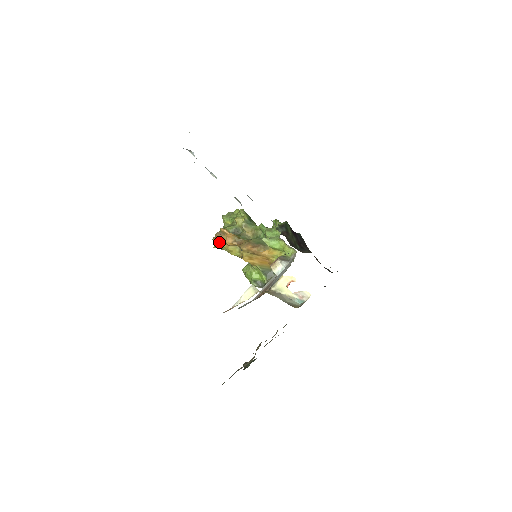
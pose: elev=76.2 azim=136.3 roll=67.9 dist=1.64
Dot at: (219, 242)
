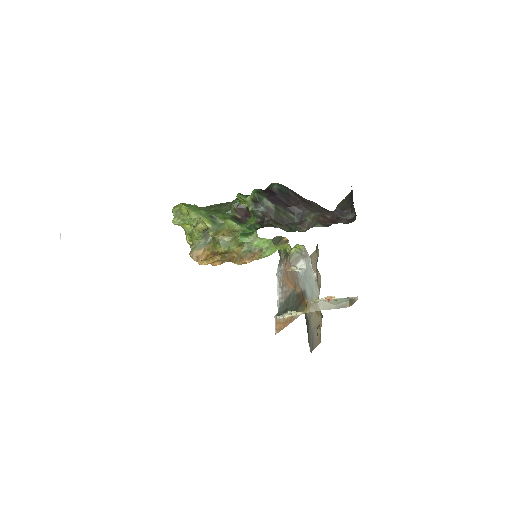
Dot at: occluded
